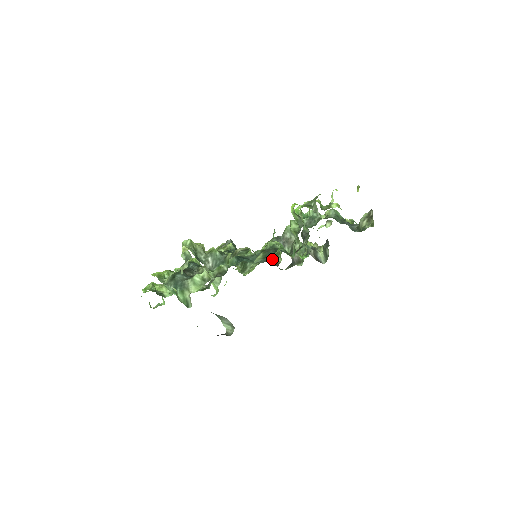
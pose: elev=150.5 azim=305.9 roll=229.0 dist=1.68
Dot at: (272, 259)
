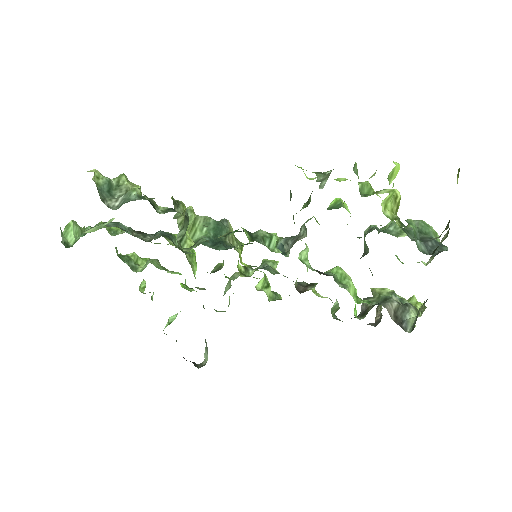
Dot at: (306, 285)
